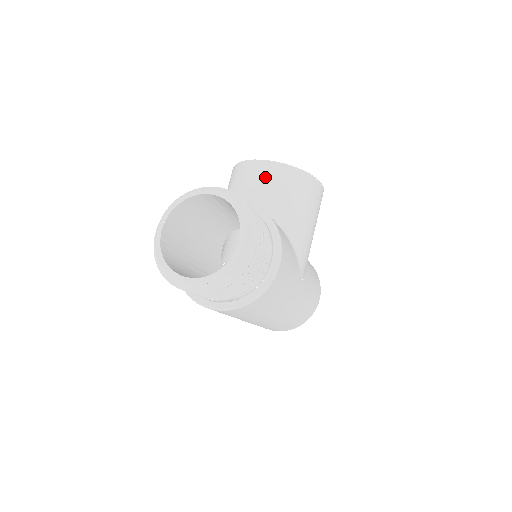
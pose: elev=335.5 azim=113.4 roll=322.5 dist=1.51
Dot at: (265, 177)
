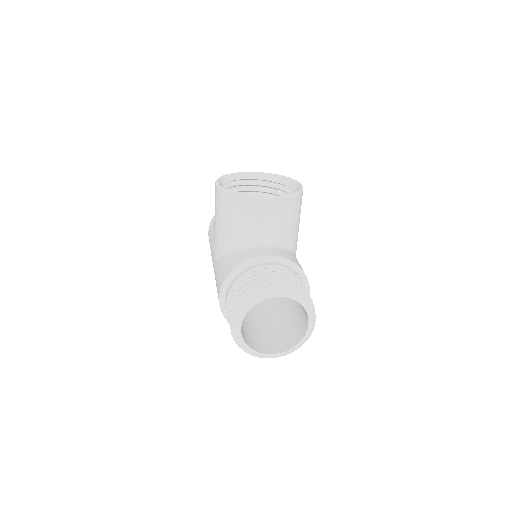
Dot at: (271, 213)
